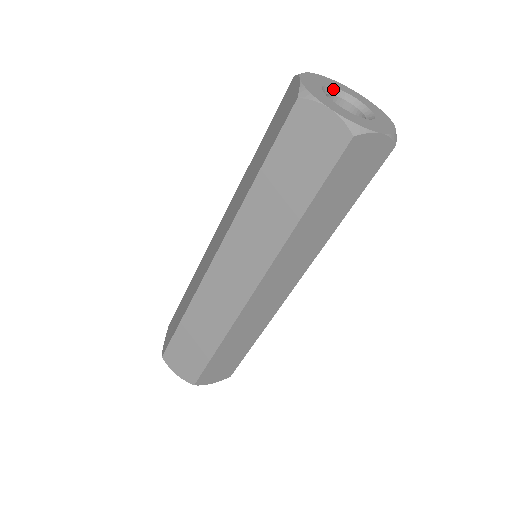
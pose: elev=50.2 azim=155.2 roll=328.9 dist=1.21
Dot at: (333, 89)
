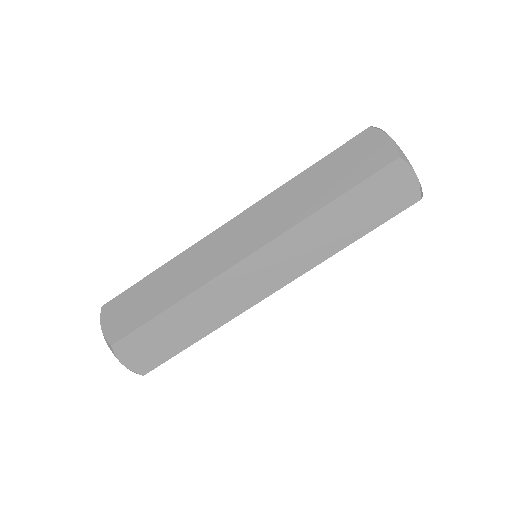
Dot at: occluded
